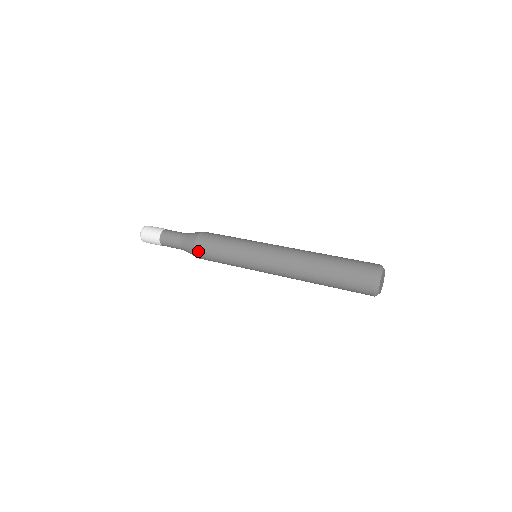
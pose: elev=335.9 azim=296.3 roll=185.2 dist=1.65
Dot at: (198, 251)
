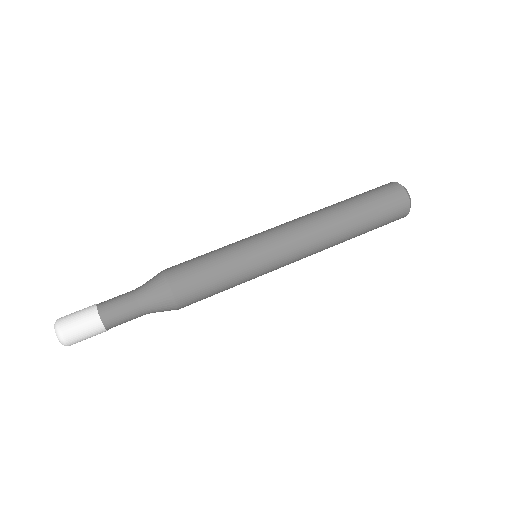
Dot at: (185, 305)
